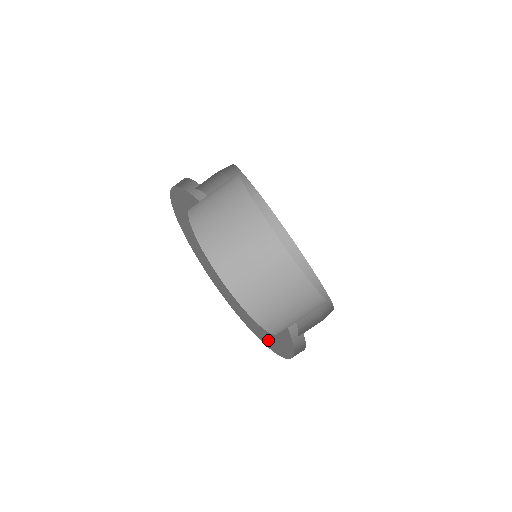
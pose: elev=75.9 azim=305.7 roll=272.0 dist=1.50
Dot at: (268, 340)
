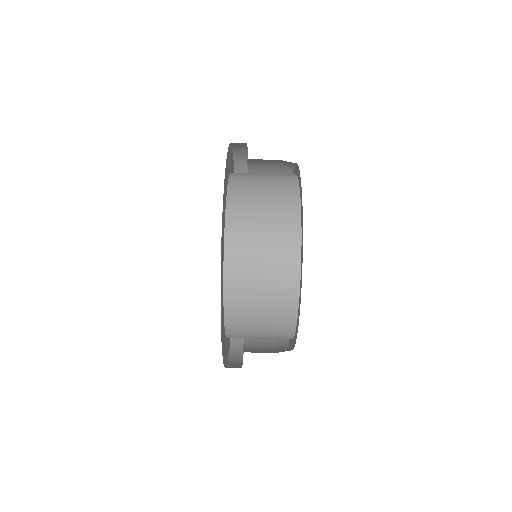
Dot at: (222, 271)
